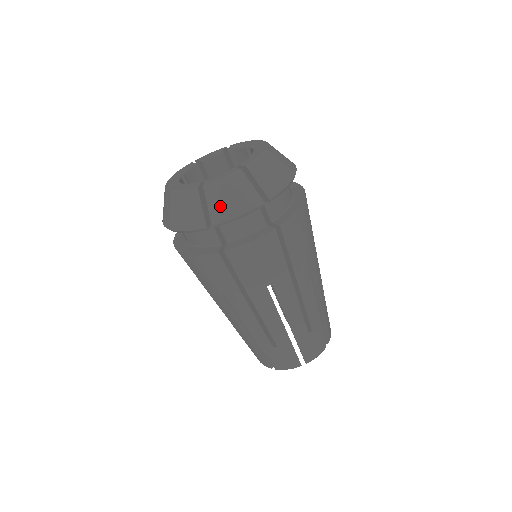
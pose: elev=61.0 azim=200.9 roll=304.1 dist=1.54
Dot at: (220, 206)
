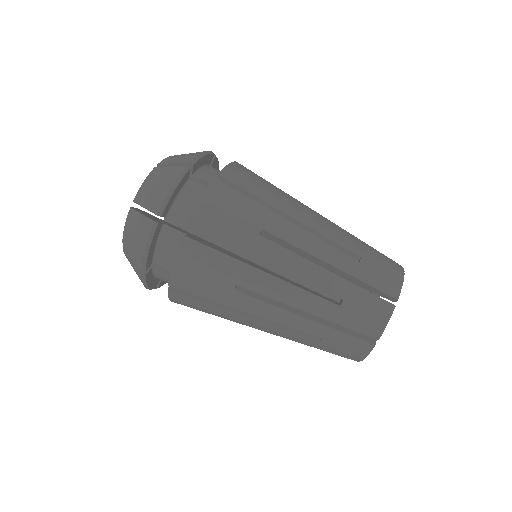
Dot at: (183, 157)
